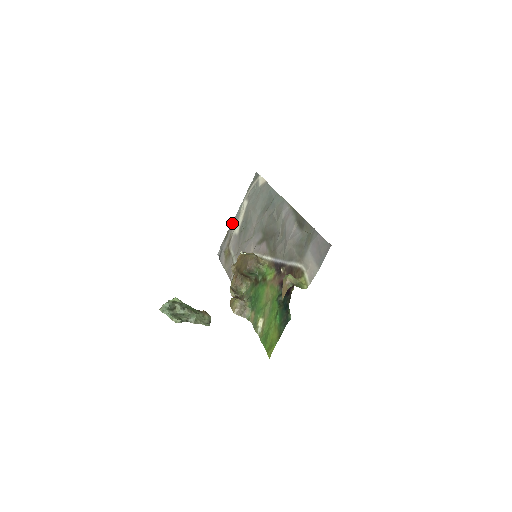
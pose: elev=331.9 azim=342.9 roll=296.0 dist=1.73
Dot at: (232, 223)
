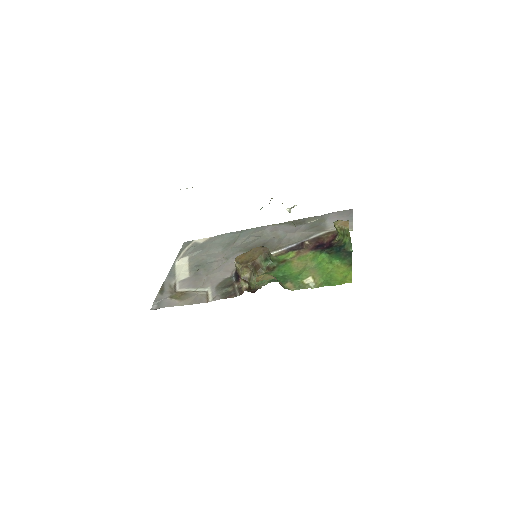
Dot at: (166, 279)
